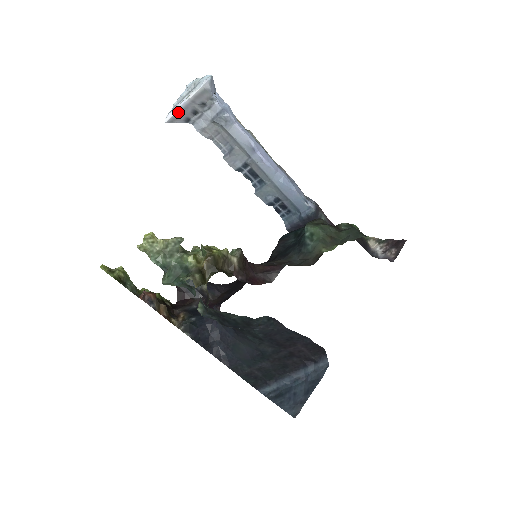
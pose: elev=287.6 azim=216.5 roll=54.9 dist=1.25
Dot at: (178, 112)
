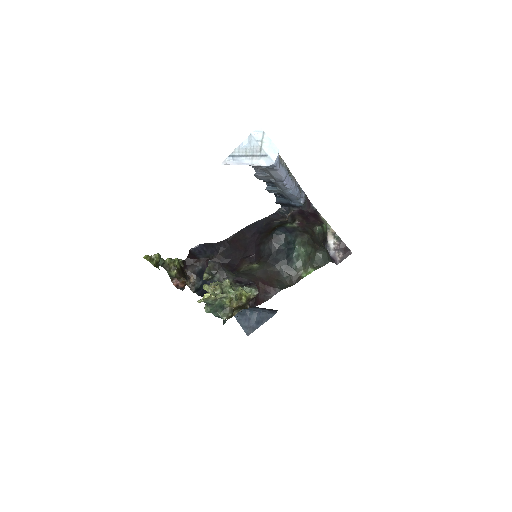
Dot at: (237, 164)
